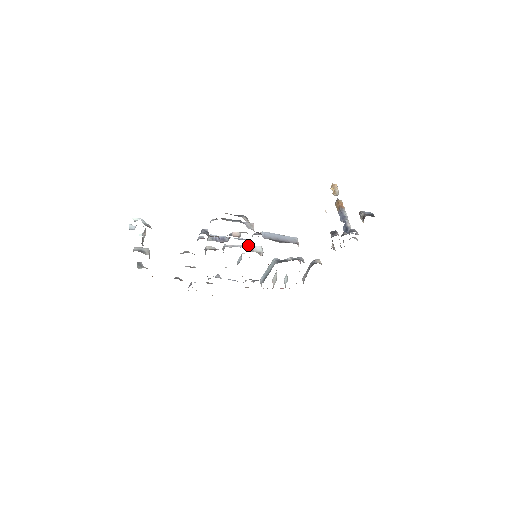
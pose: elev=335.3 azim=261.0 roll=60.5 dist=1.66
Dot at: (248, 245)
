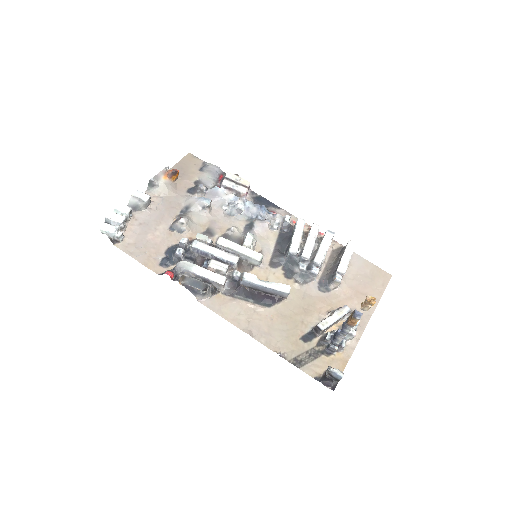
Dot at: (243, 255)
